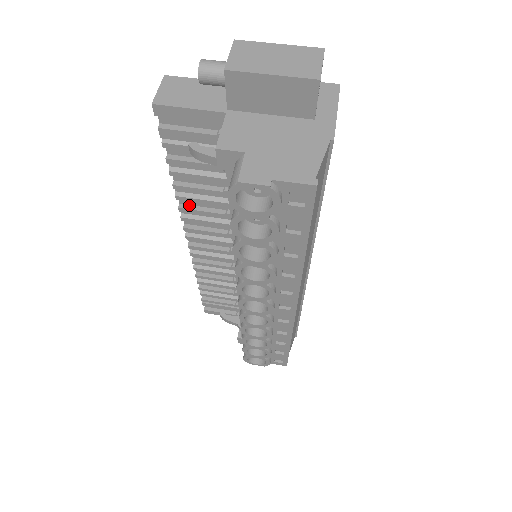
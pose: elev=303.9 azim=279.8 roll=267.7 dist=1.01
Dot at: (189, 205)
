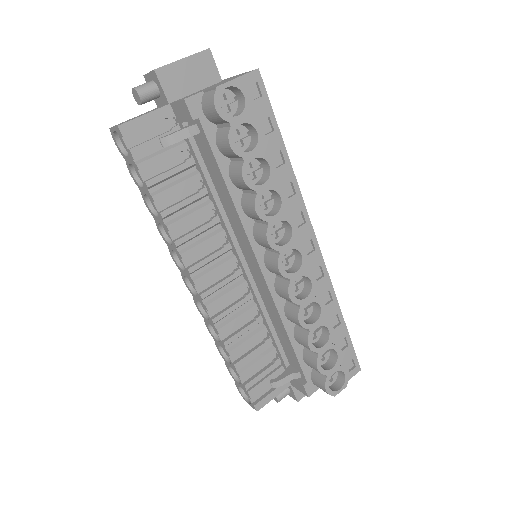
Dot at: (180, 236)
